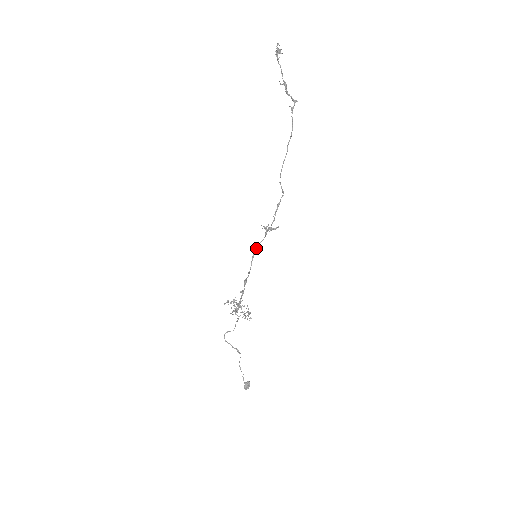
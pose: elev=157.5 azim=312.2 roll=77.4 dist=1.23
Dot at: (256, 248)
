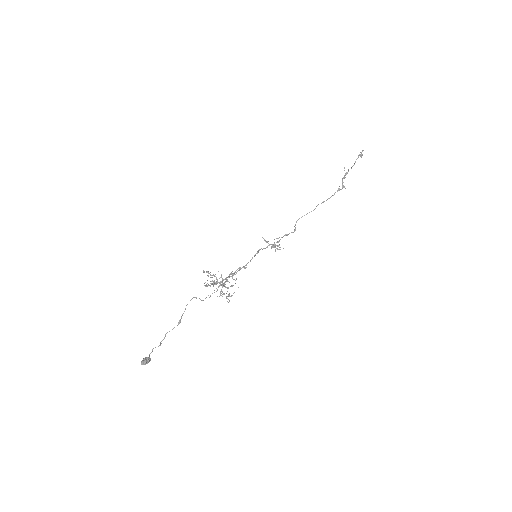
Dot at: (259, 250)
